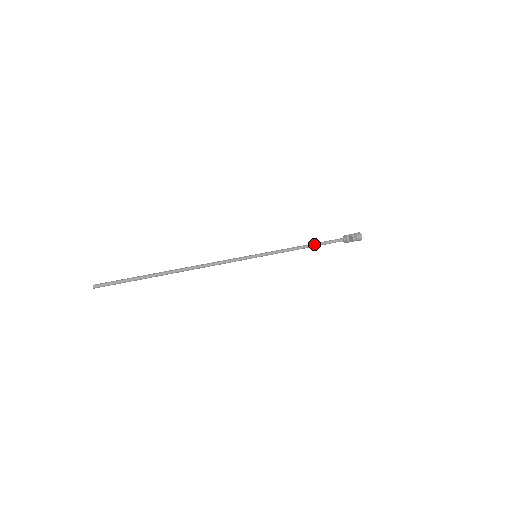
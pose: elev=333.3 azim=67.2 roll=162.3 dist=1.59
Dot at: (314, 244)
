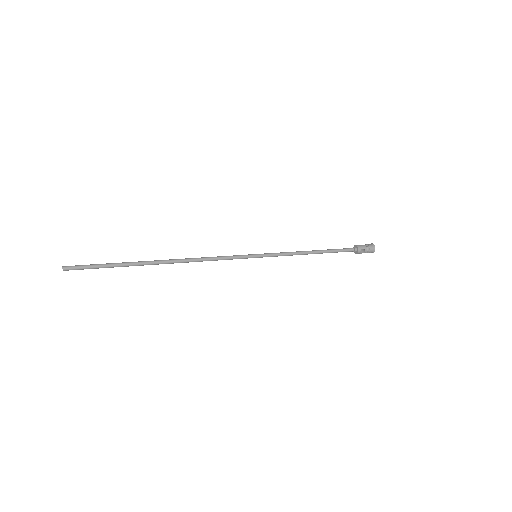
Dot at: (322, 251)
